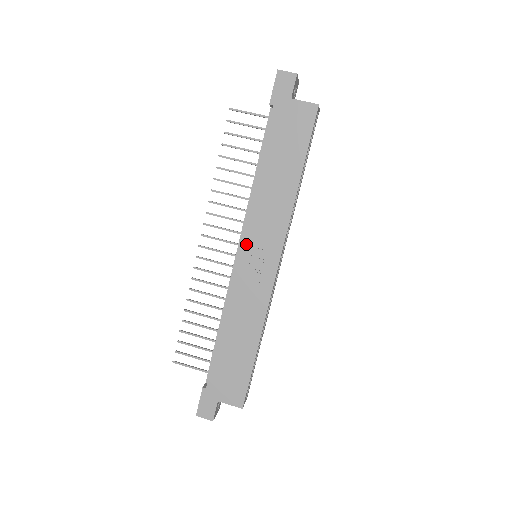
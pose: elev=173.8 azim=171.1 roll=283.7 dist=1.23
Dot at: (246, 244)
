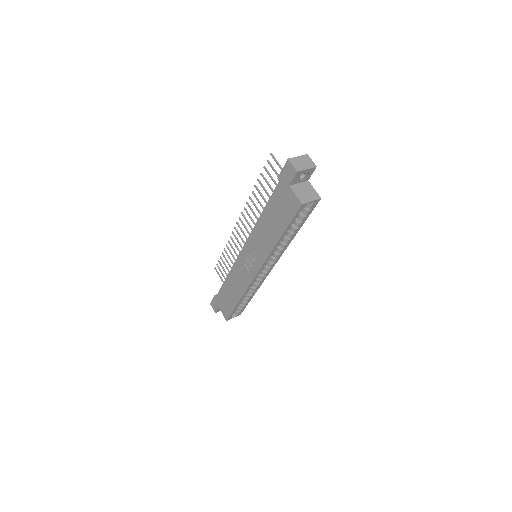
Dot at: (246, 249)
